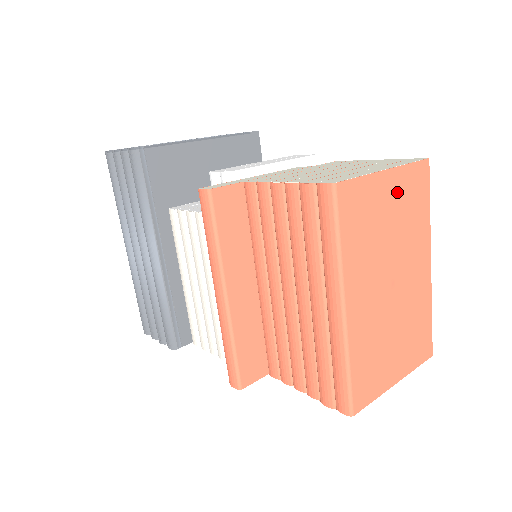
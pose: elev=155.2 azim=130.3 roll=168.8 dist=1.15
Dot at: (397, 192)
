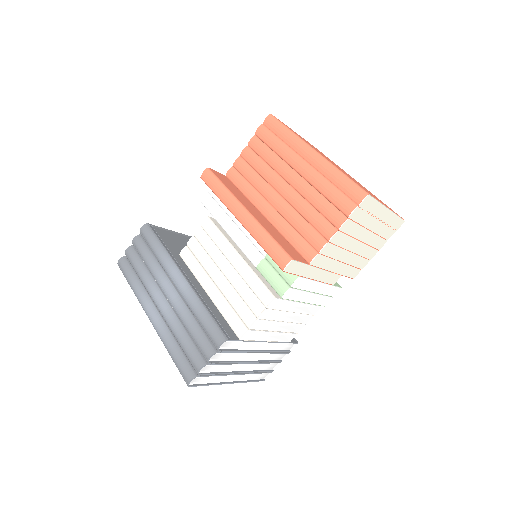
Dot at: occluded
